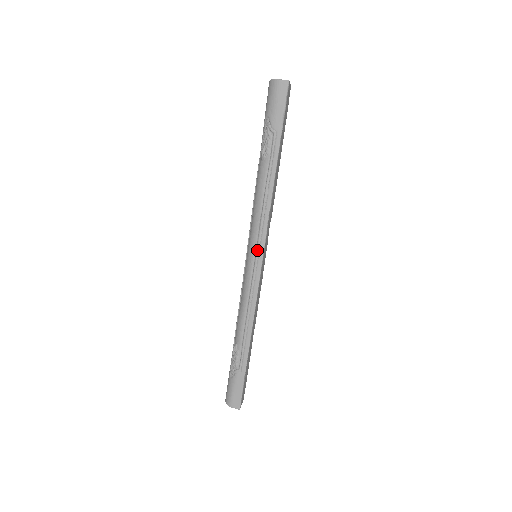
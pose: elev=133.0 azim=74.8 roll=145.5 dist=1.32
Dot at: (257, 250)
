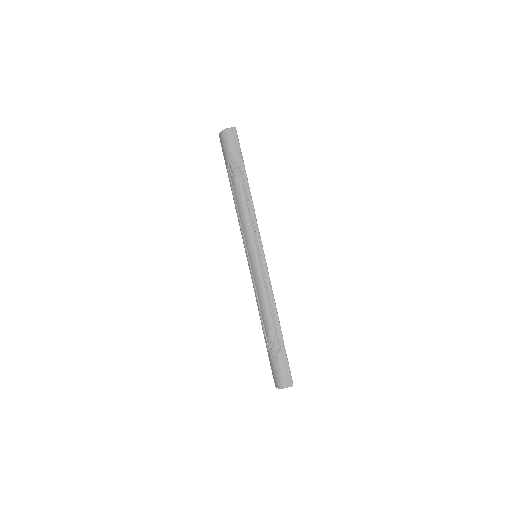
Dot at: (258, 248)
